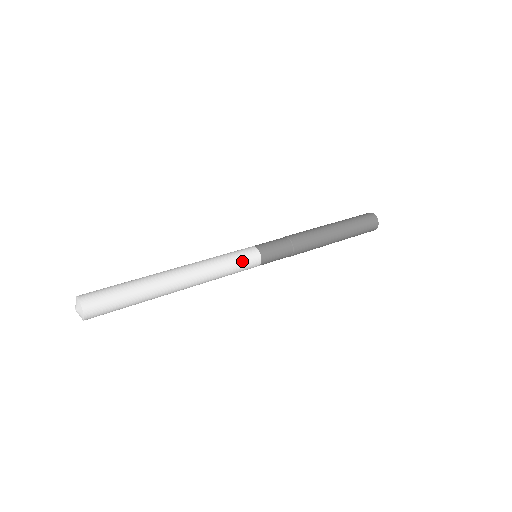
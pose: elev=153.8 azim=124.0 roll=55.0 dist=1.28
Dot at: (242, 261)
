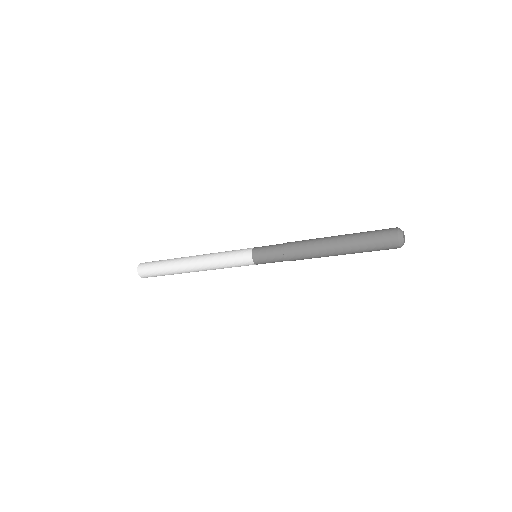
Dot at: occluded
